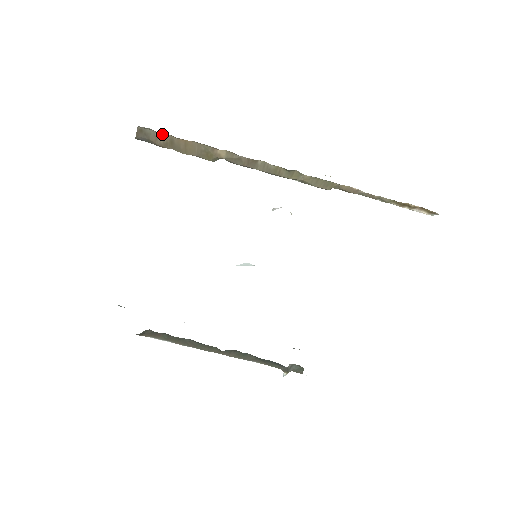
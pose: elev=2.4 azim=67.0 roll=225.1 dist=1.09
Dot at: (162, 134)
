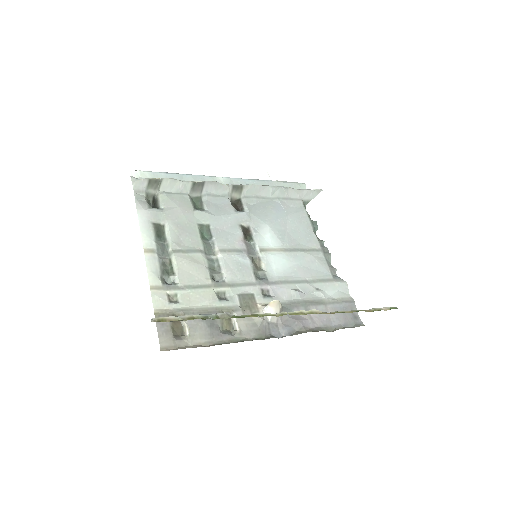
Dot at: occluded
